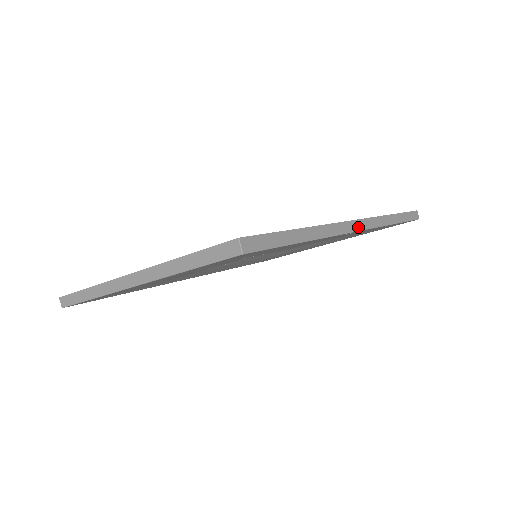
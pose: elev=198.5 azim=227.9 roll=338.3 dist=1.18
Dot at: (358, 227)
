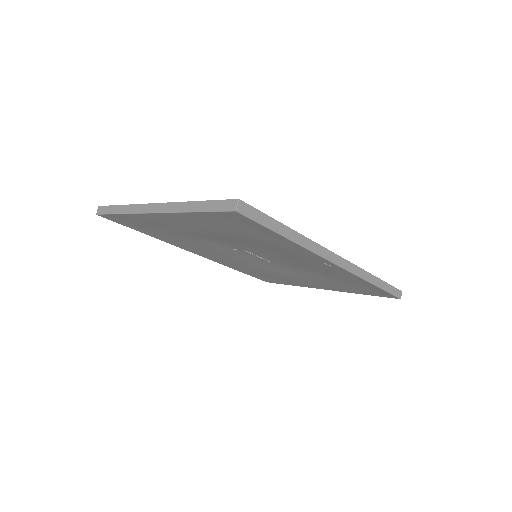
Dot at: (339, 262)
